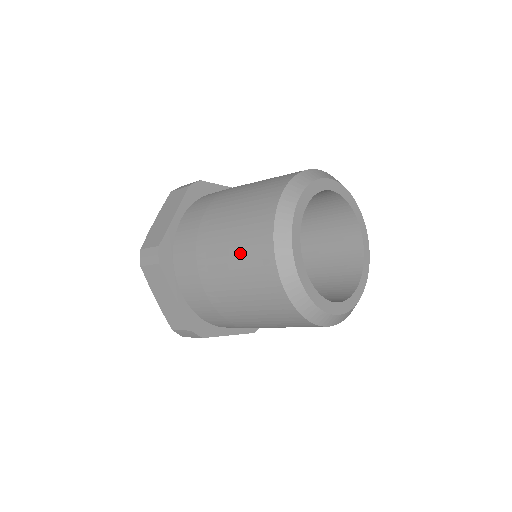
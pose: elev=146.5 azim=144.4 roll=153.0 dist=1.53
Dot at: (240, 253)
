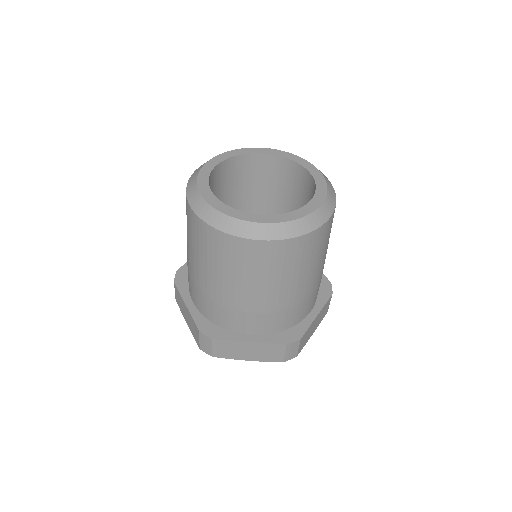
Dot at: (222, 264)
